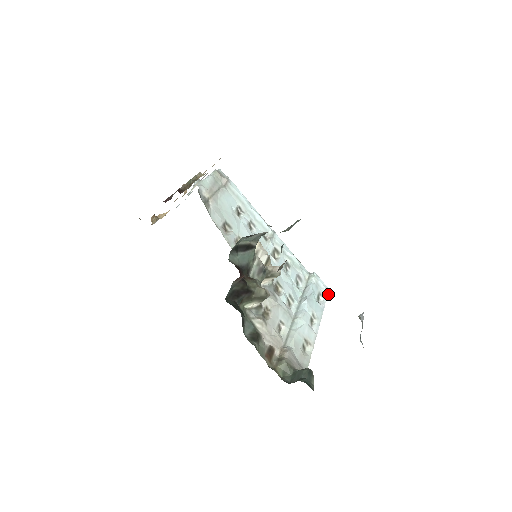
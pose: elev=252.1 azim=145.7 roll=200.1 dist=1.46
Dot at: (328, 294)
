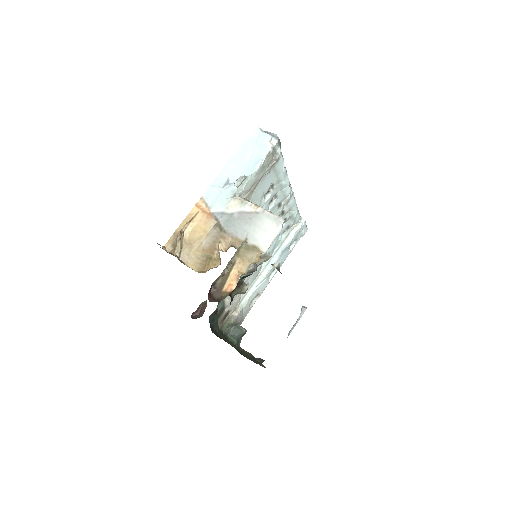
Dot at: (303, 235)
